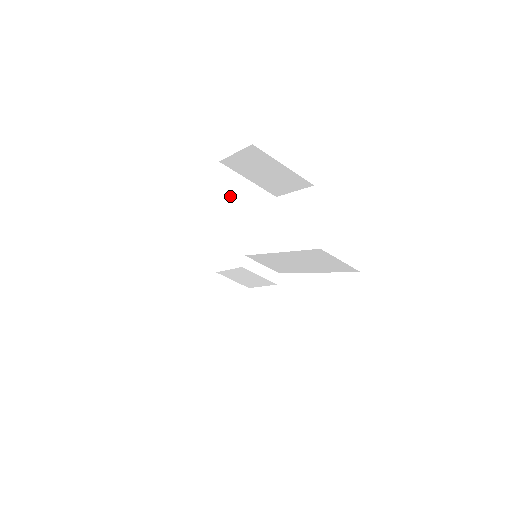
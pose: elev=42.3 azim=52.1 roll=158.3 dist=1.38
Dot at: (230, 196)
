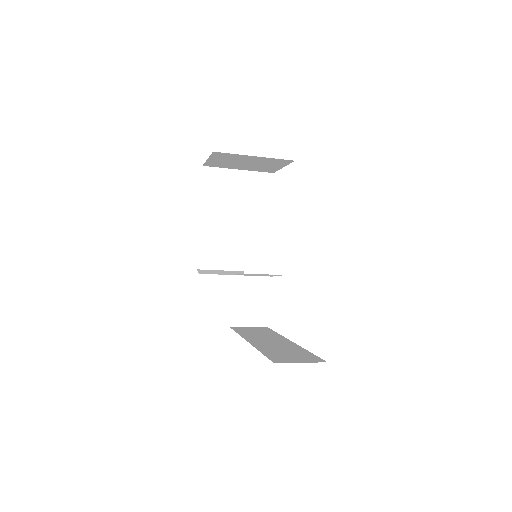
Dot at: (225, 194)
